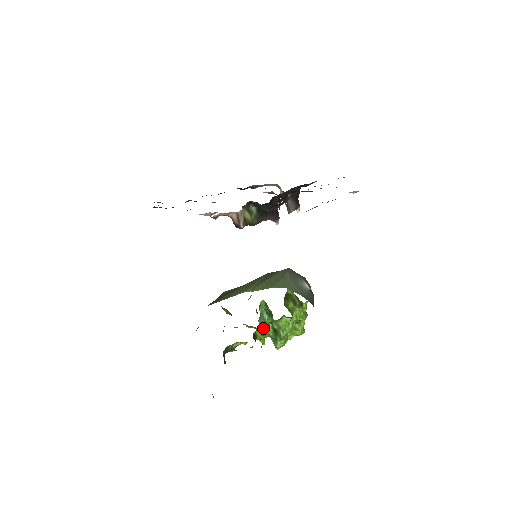
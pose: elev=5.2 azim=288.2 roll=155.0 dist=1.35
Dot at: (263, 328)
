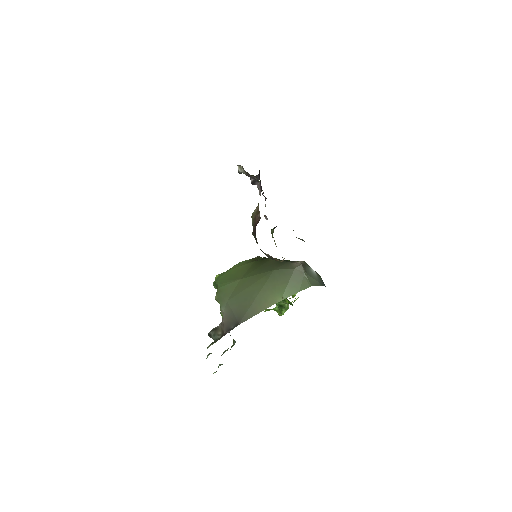
Dot at: occluded
